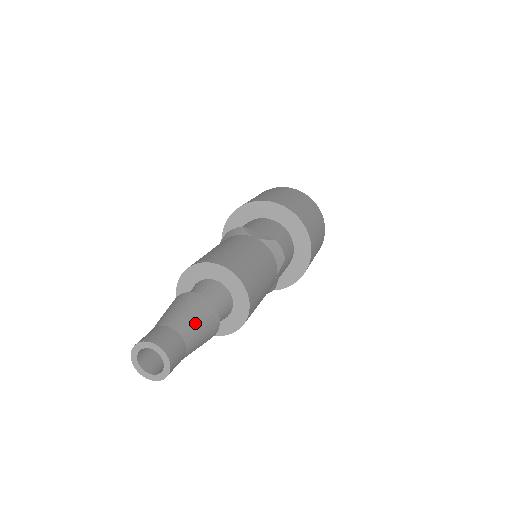
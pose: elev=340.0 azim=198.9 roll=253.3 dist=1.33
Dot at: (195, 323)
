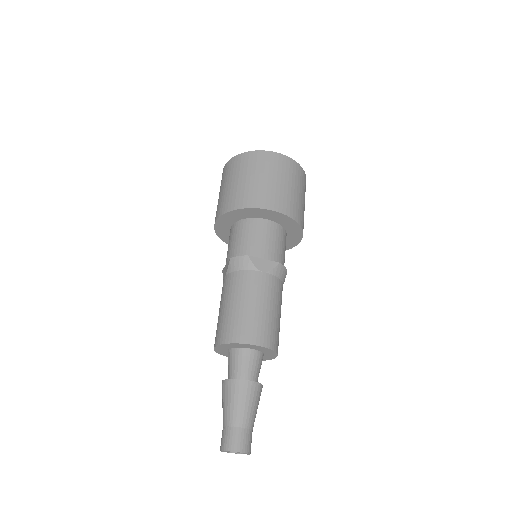
Dot at: (253, 410)
